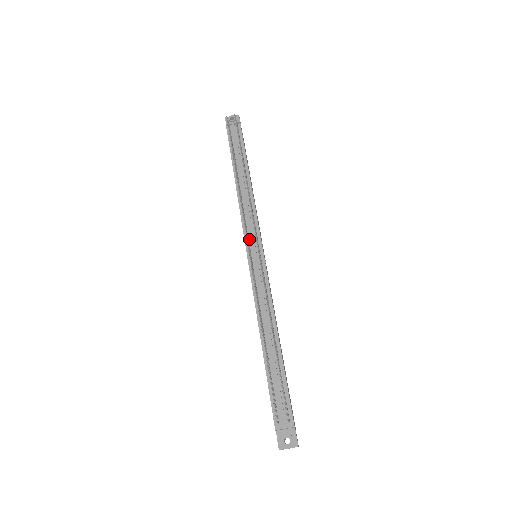
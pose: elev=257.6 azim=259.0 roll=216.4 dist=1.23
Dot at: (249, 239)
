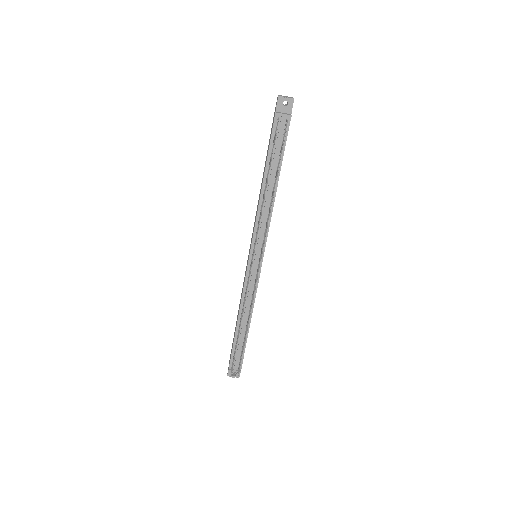
Dot at: (255, 247)
